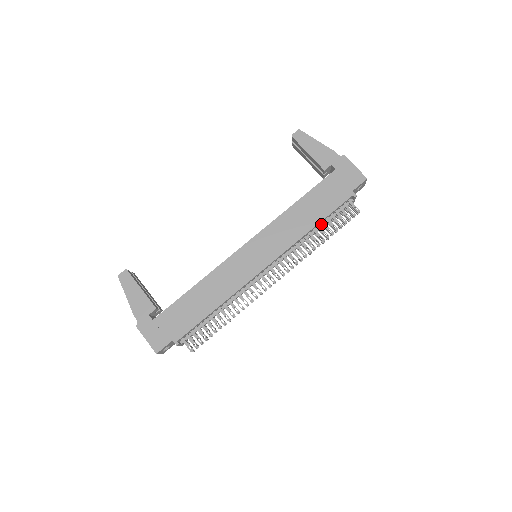
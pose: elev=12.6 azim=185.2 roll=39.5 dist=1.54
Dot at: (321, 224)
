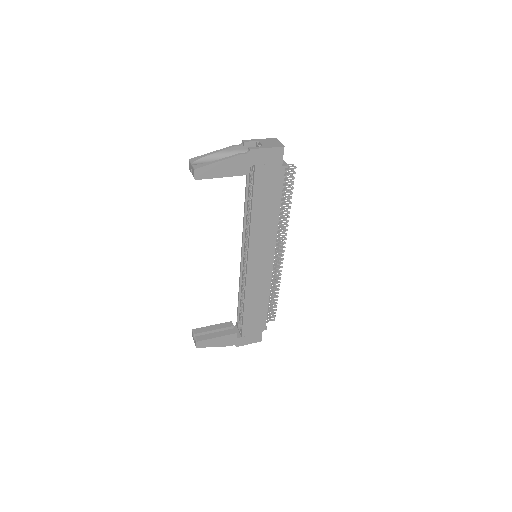
Dot at: occluded
